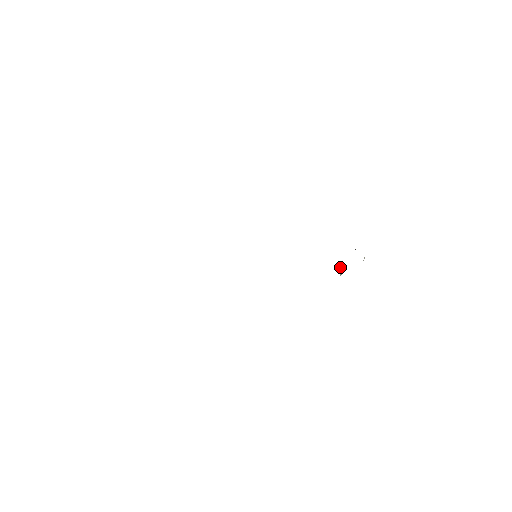
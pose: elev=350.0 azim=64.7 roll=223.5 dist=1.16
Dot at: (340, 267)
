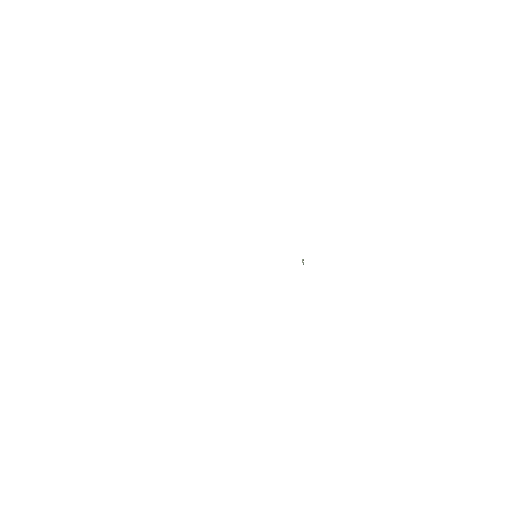
Dot at: (303, 259)
